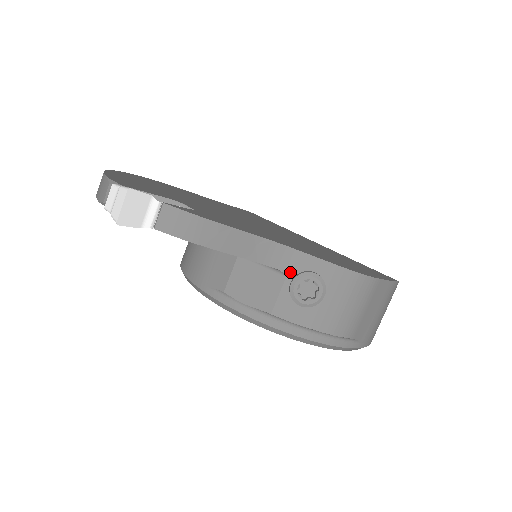
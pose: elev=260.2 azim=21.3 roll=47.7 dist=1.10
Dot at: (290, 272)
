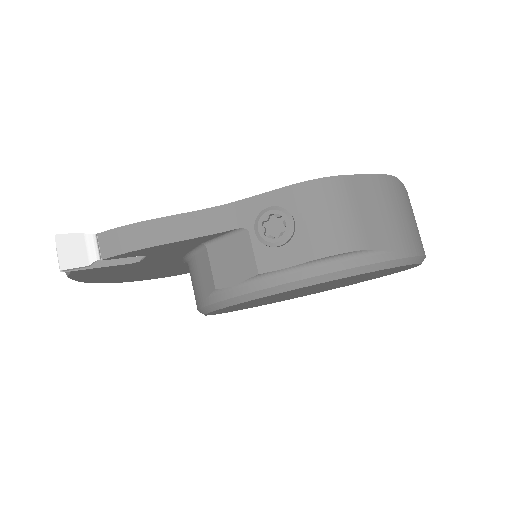
Dot at: (249, 223)
